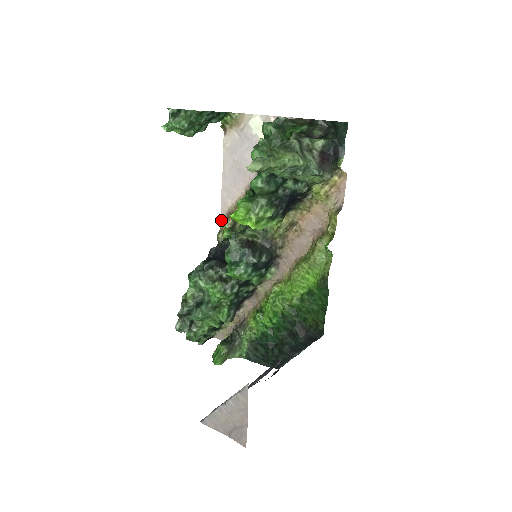
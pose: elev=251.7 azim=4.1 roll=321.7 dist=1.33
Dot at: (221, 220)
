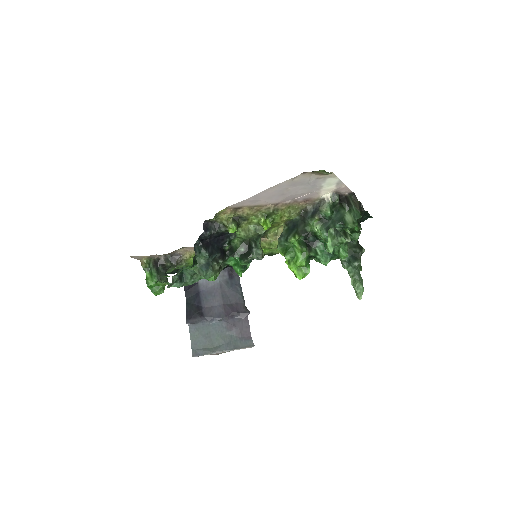
Dot at: (225, 209)
